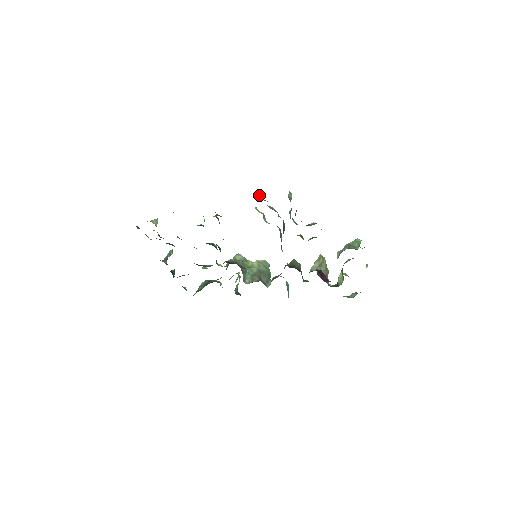
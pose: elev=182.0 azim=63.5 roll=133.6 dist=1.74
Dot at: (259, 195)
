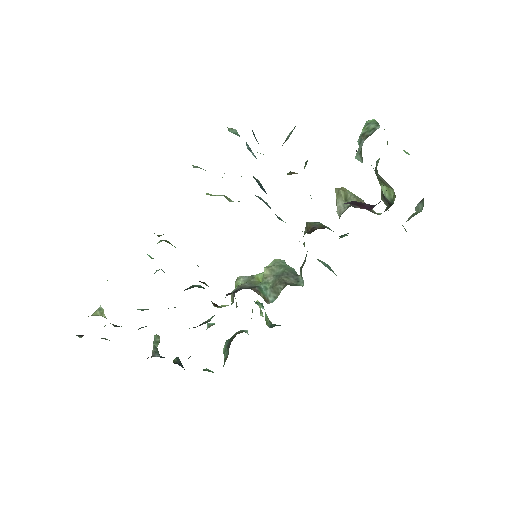
Dot at: occluded
